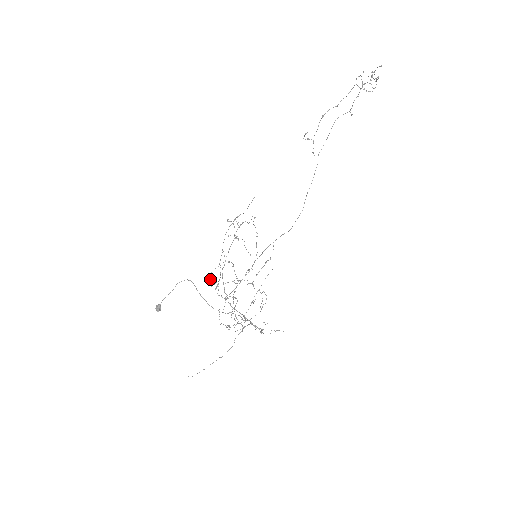
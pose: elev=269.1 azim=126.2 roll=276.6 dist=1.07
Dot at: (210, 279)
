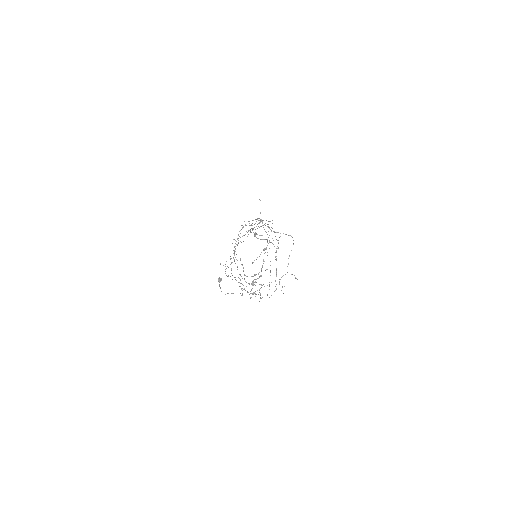
Dot at: occluded
